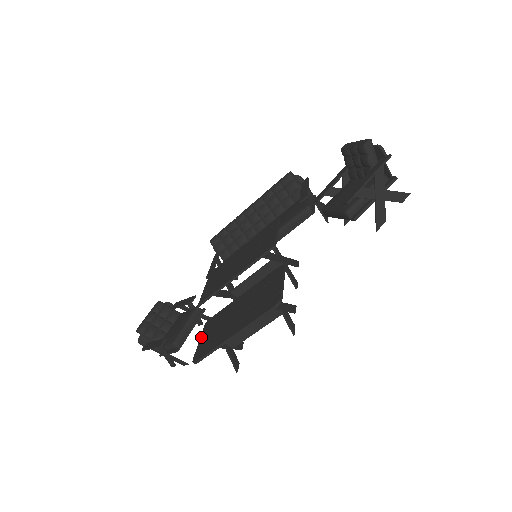
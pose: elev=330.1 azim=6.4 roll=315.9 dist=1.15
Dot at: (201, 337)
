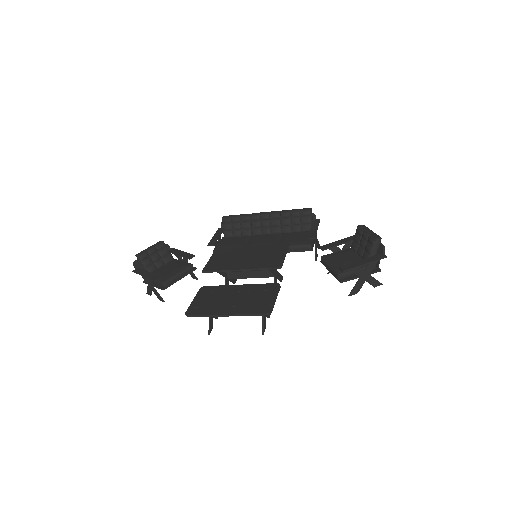
Dot at: (196, 297)
